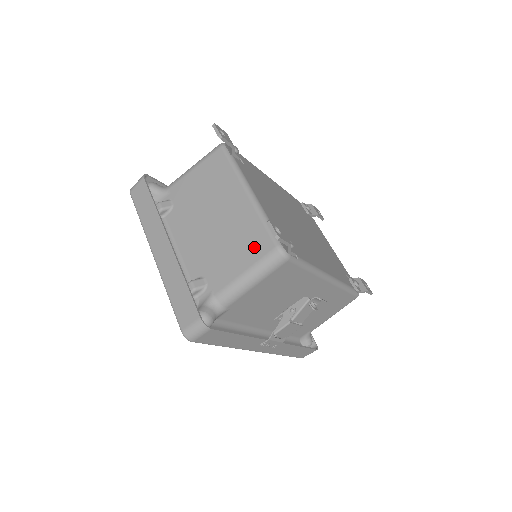
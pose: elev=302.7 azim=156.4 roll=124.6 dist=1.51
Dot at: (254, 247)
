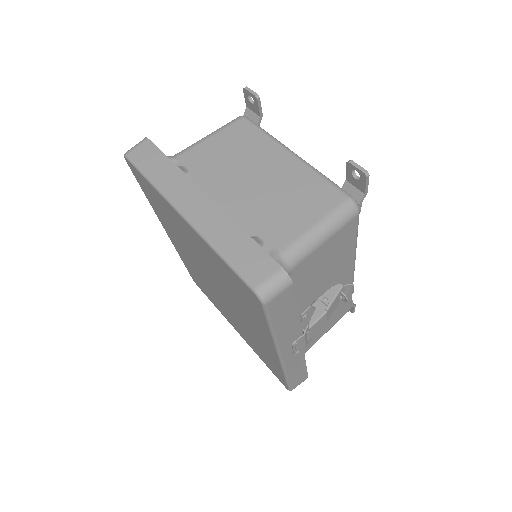
Dot at: (319, 200)
